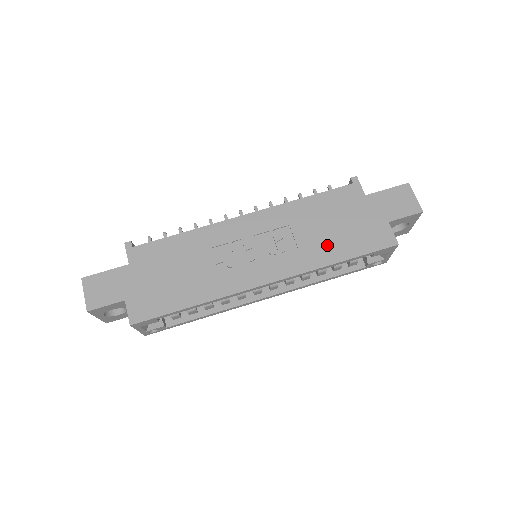
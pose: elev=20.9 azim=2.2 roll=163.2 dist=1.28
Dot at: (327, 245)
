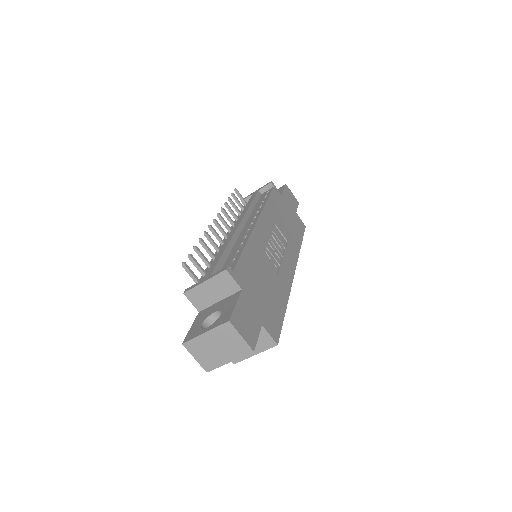
Dot at: (292, 235)
